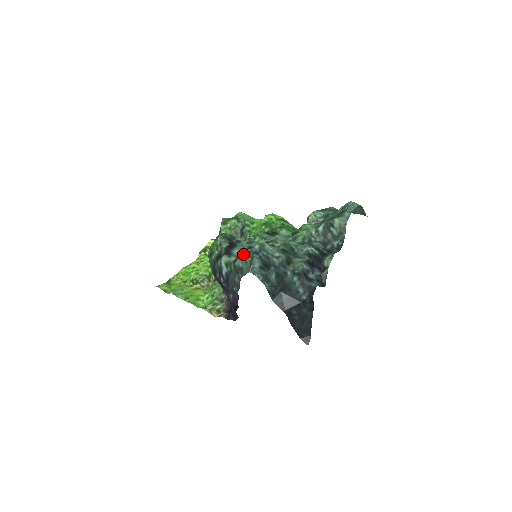
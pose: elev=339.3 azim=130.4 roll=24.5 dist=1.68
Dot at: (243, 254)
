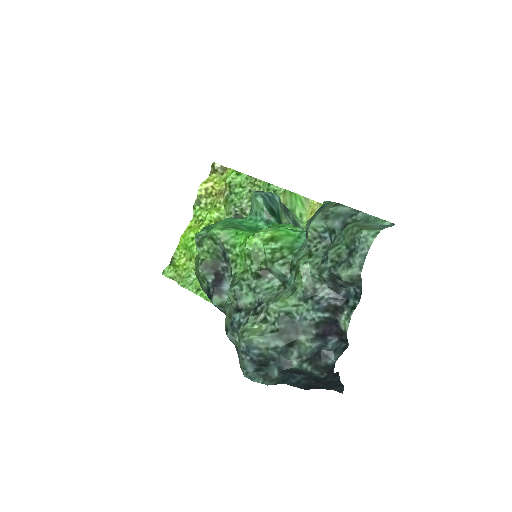
Dot at: (232, 329)
